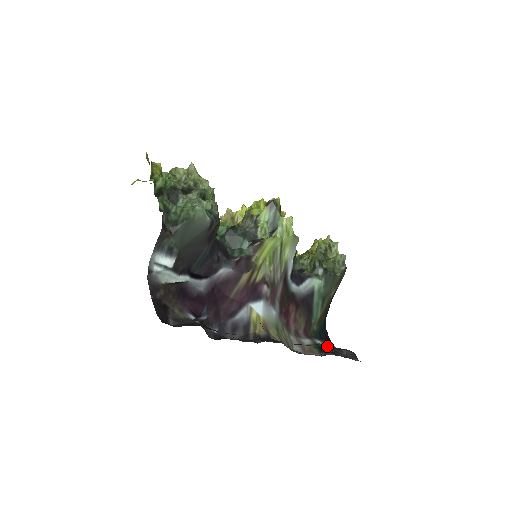
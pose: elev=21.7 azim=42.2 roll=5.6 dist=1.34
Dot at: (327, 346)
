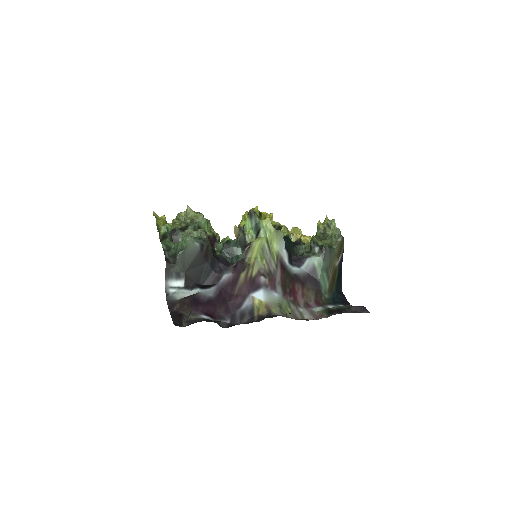
Dot at: (338, 308)
